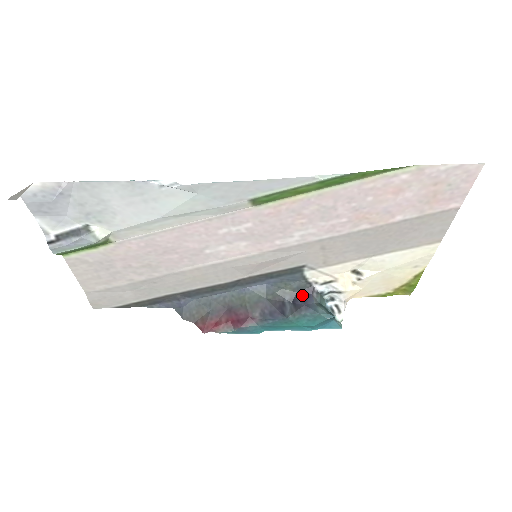
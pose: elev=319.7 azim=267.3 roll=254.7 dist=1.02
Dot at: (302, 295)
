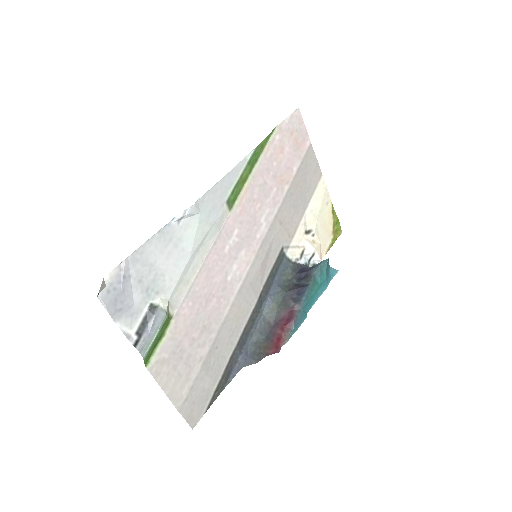
Dot at: (299, 272)
